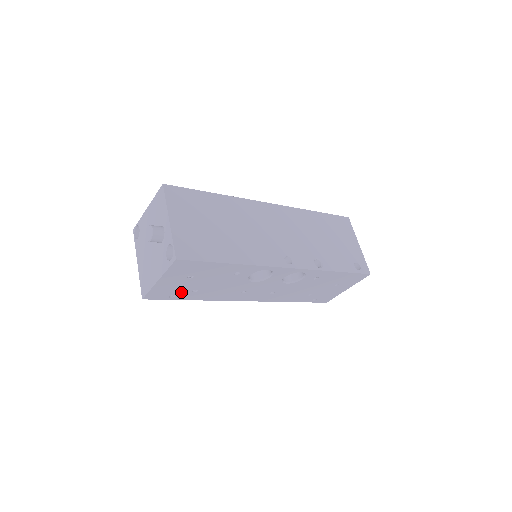
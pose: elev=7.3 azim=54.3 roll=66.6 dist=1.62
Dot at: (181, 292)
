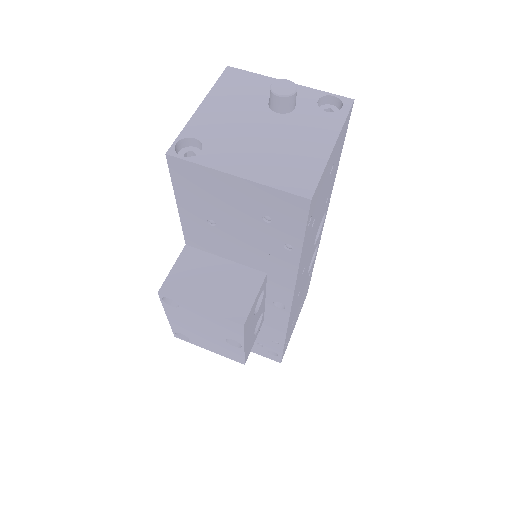
Dot at: (313, 215)
